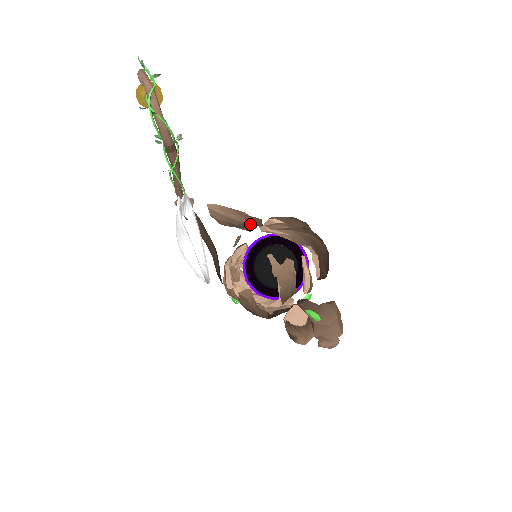
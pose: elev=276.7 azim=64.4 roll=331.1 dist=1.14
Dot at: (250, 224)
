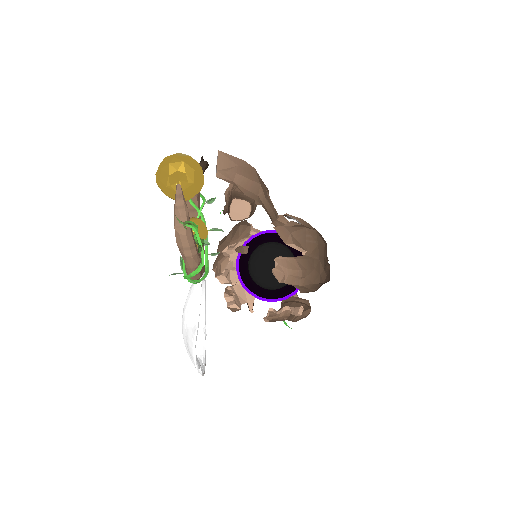
Dot at: (262, 200)
